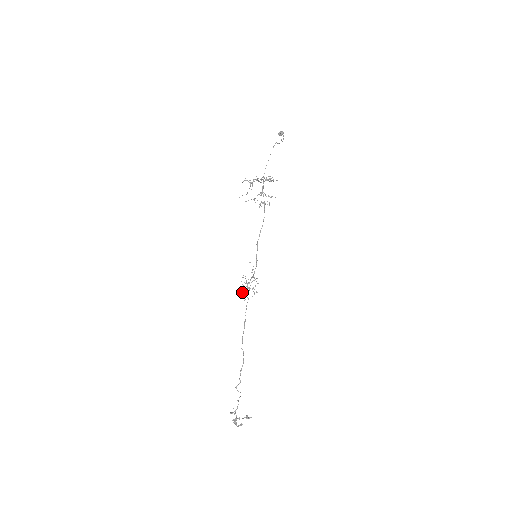
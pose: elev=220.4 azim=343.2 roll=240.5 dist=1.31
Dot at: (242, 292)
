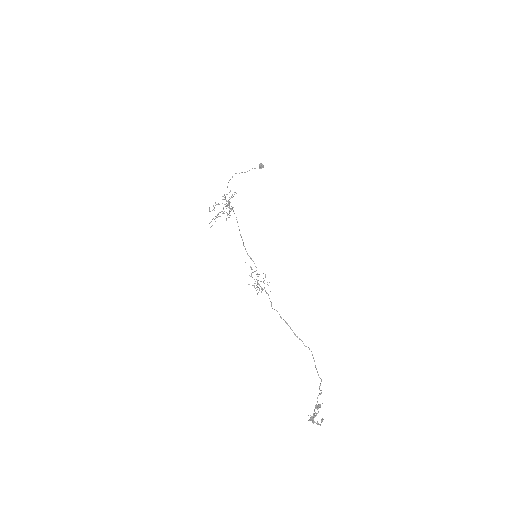
Dot at: (258, 292)
